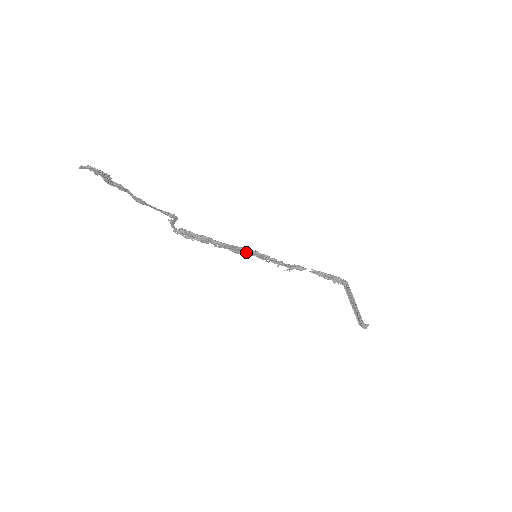
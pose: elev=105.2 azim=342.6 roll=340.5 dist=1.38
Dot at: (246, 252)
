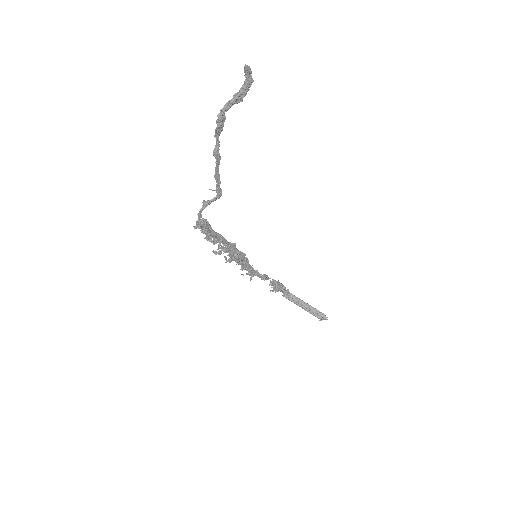
Dot at: (240, 257)
